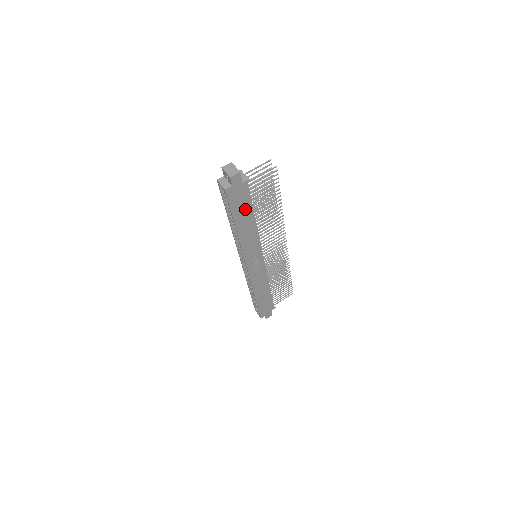
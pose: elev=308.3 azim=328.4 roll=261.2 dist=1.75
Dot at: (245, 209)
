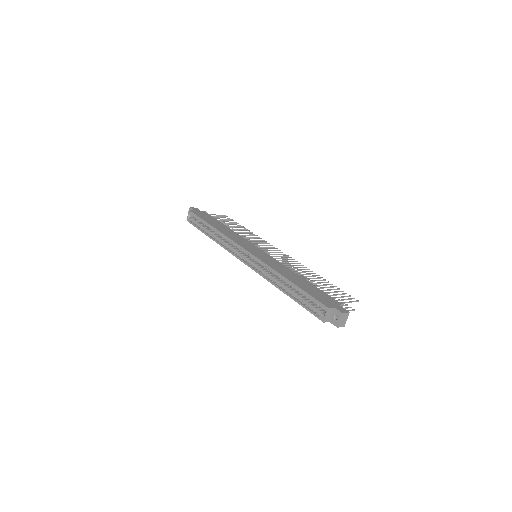
Dot at: occluded
